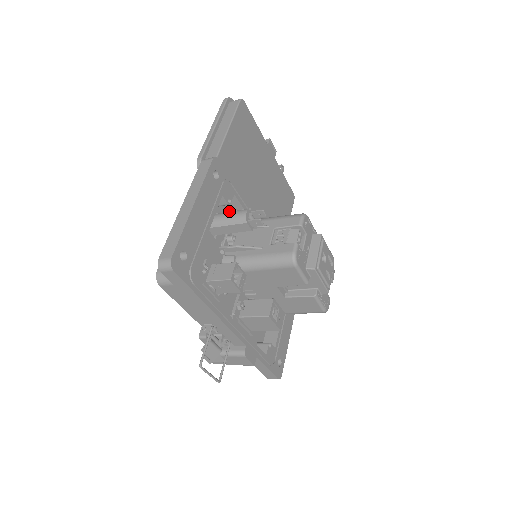
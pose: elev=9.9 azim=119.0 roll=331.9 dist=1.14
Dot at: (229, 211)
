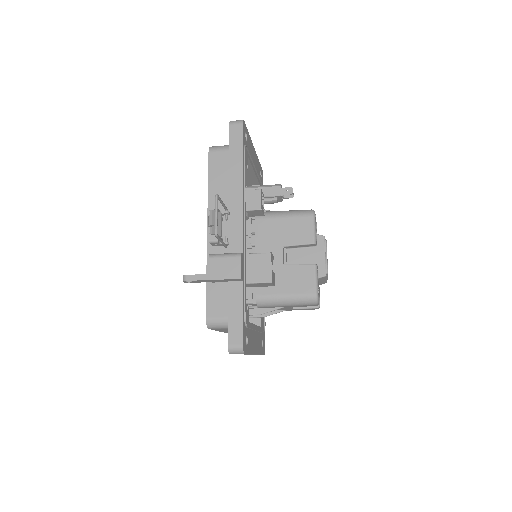
Dot at: occluded
